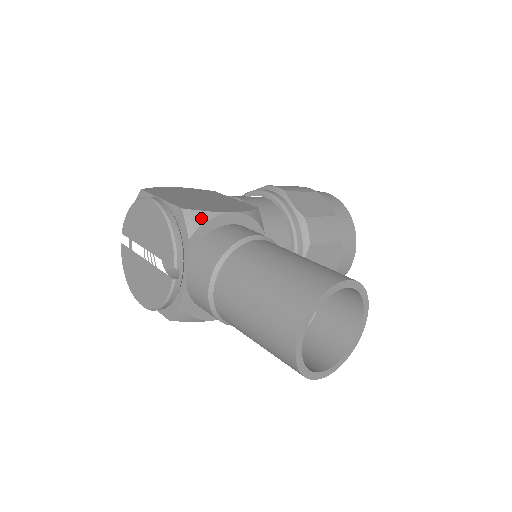
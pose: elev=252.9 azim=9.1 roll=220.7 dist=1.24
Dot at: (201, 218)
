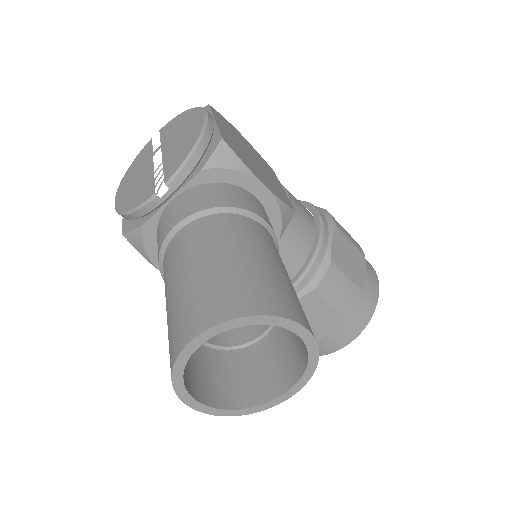
Dot at: (231, 162)
